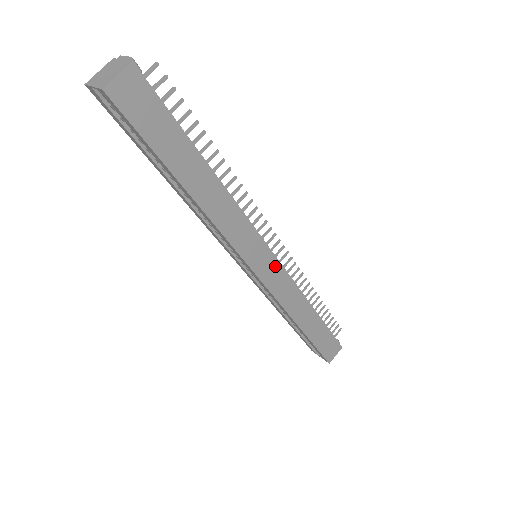
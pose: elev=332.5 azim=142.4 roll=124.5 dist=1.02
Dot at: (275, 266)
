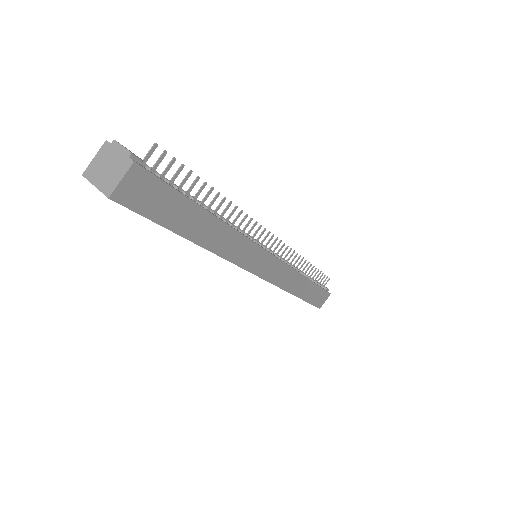
Dot at: (274, 263)
